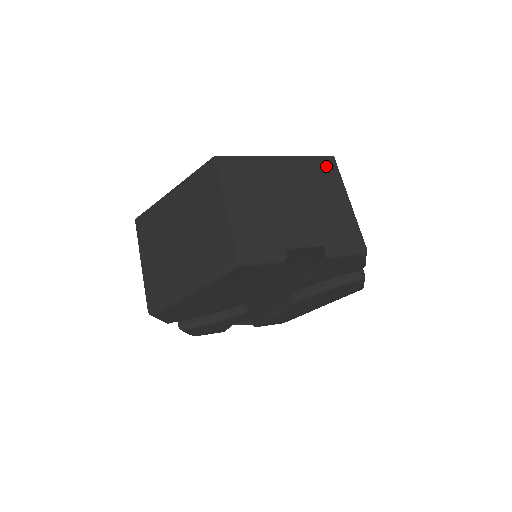
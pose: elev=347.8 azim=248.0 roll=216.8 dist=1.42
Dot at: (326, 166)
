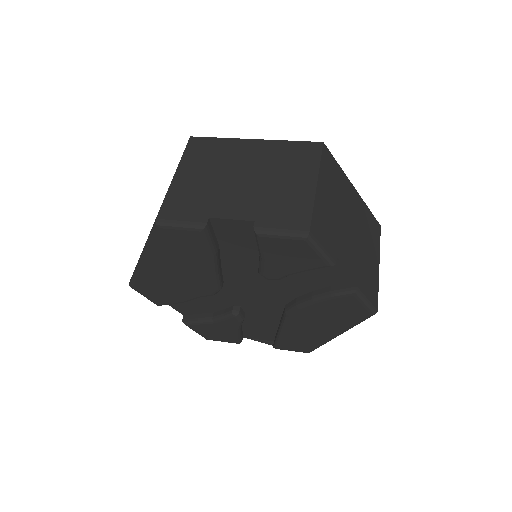
Dot at: (307, 150)
